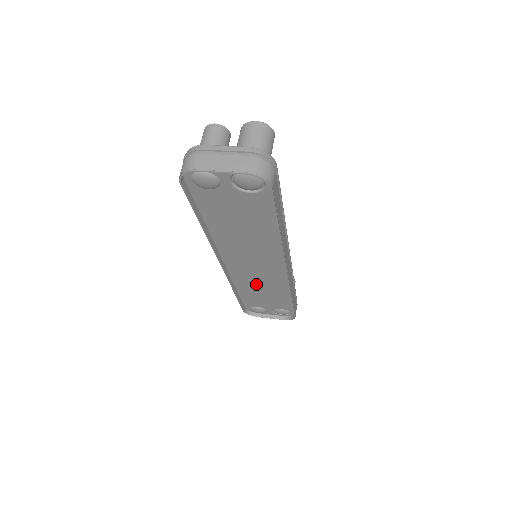
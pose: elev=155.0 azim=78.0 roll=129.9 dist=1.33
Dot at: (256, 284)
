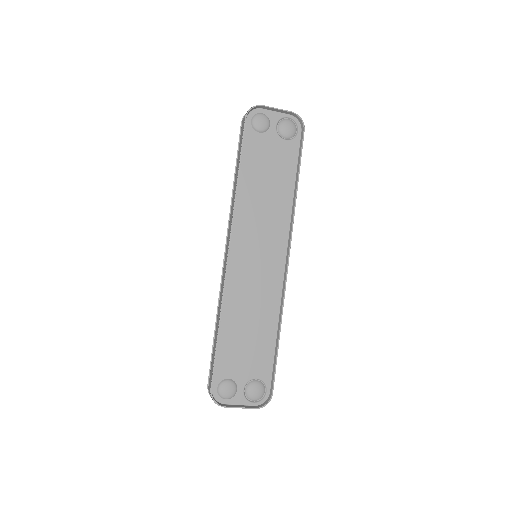
Dot at: (247, 305)
